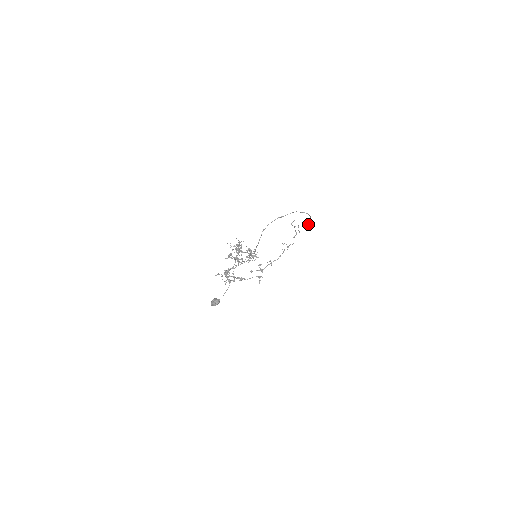
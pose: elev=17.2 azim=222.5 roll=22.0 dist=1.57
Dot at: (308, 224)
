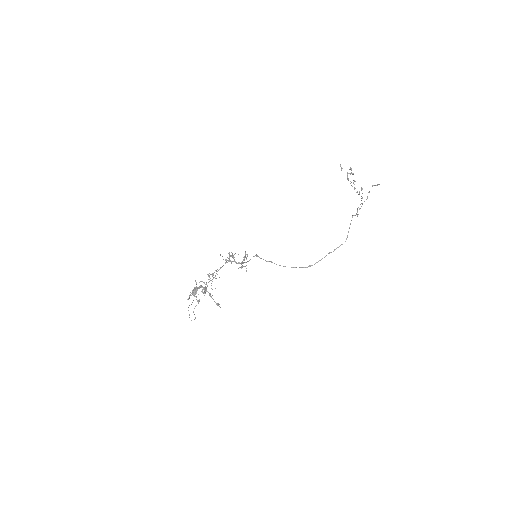
Dot at: (347, 236)
